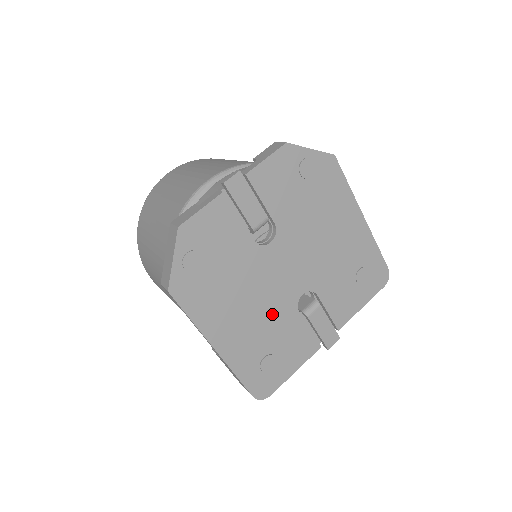
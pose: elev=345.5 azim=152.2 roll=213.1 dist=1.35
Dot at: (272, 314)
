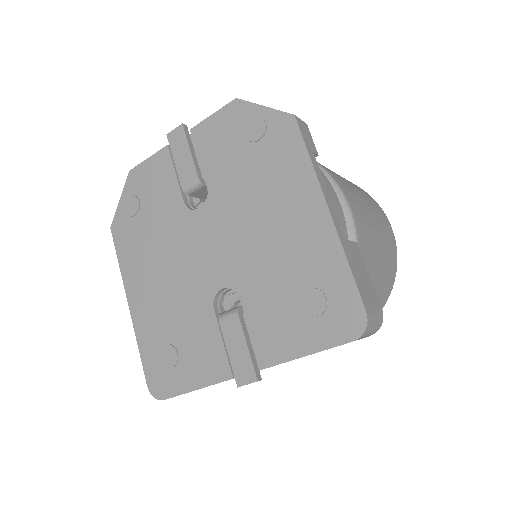
Dot at: (185, 296)
